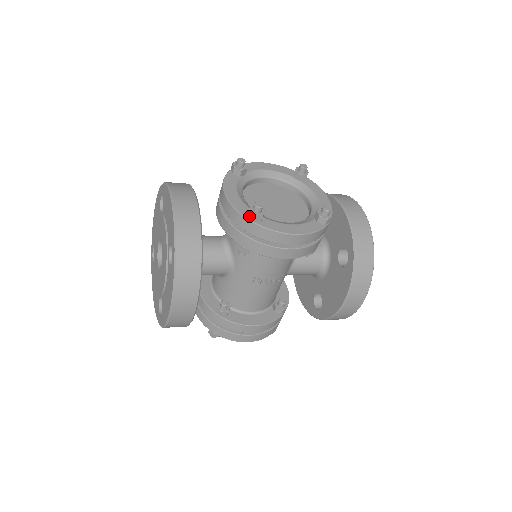
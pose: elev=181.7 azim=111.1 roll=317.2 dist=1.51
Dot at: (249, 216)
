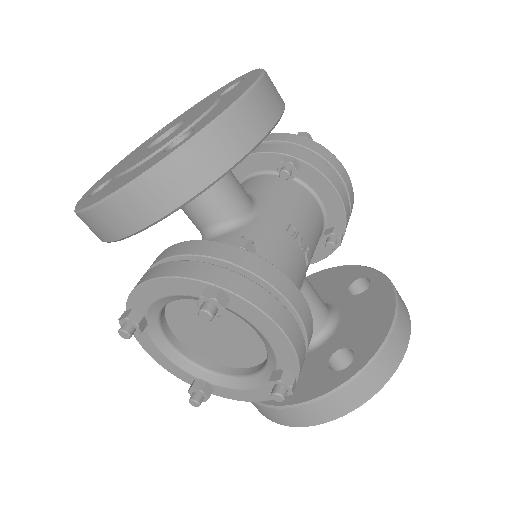
Dot at: (300, 135)
